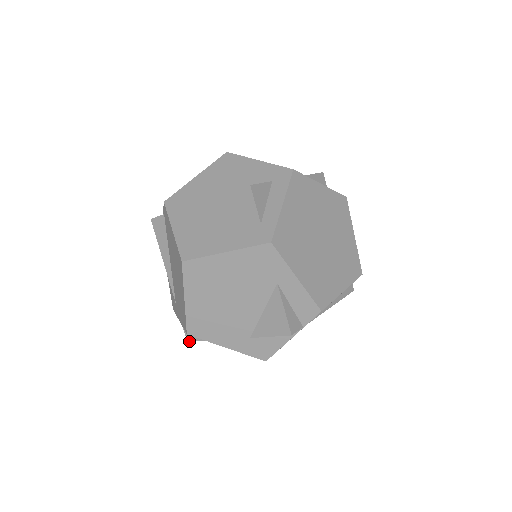
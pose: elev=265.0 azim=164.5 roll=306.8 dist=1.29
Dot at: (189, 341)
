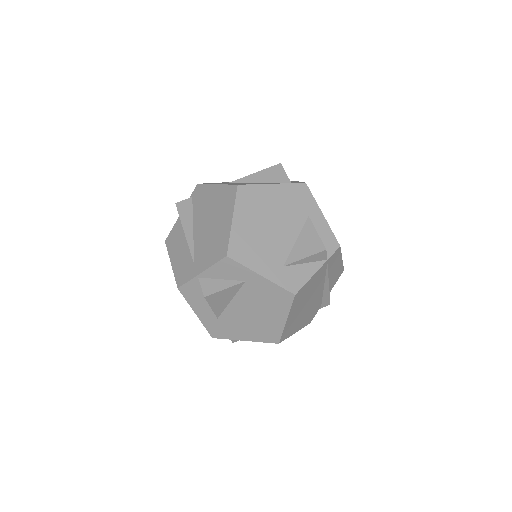
Dot at: (207, 295)
